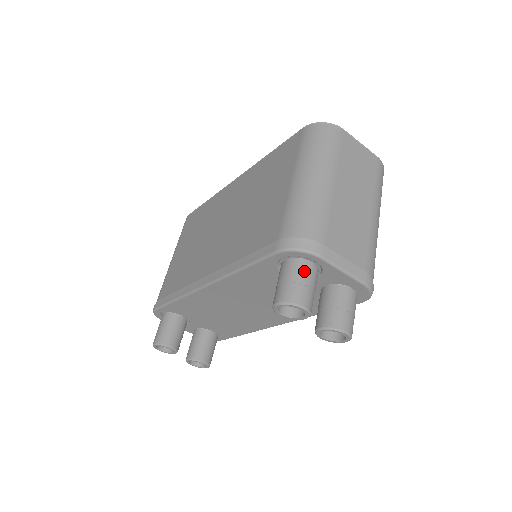
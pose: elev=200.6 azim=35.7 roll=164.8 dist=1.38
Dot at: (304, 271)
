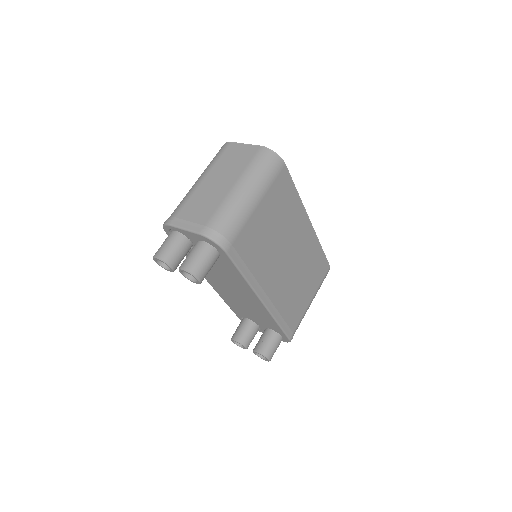
Dot at: (168, 237)
